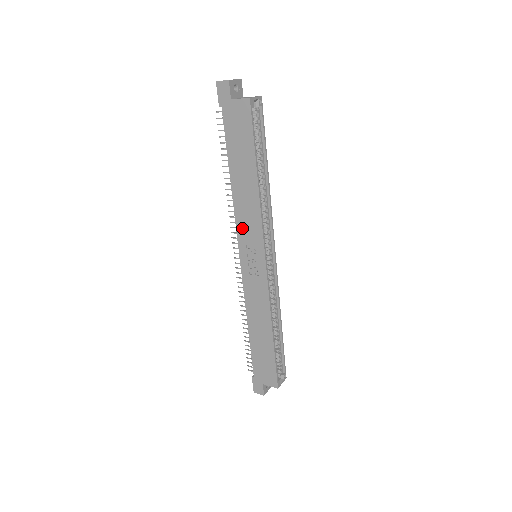
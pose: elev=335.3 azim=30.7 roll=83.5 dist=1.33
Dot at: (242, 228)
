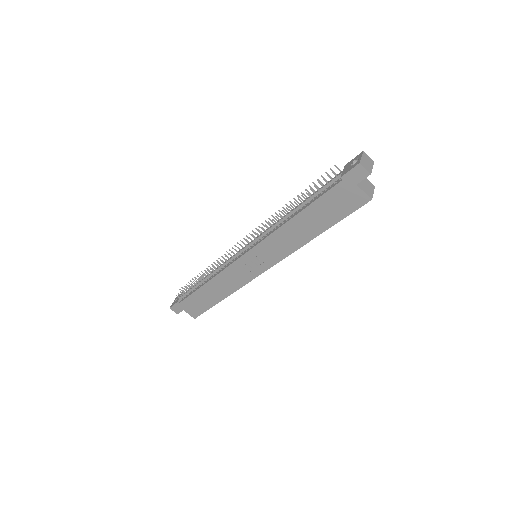
Dot at: (267, 245)
